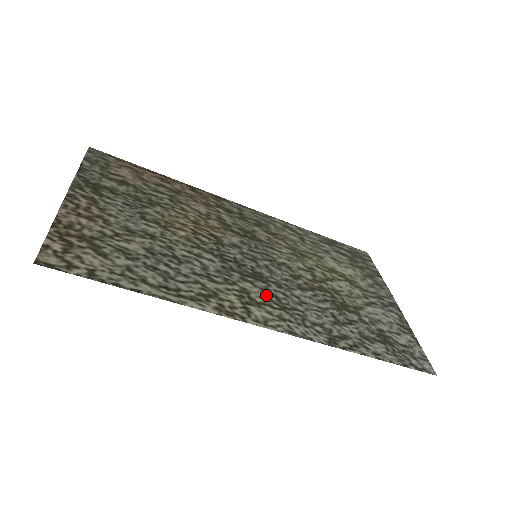
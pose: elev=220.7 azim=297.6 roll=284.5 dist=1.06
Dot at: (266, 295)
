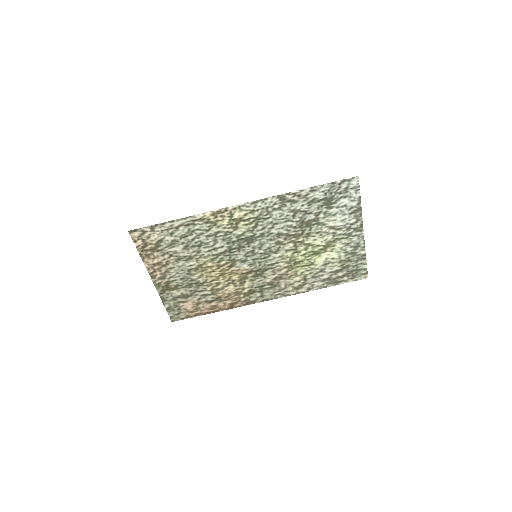
Dot at: (249, 227)
